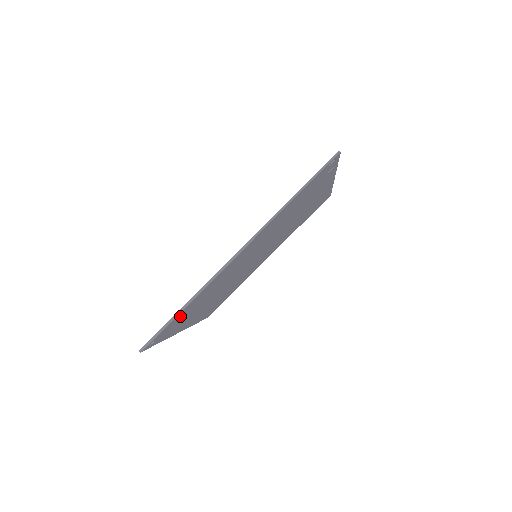
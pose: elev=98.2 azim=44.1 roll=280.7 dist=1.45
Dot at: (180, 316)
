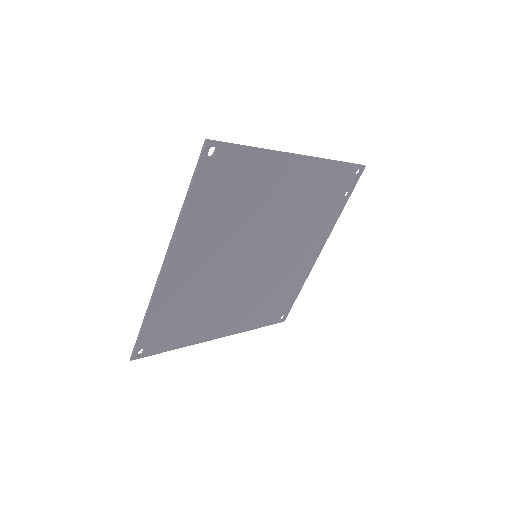
Dot at: (237, 165)
